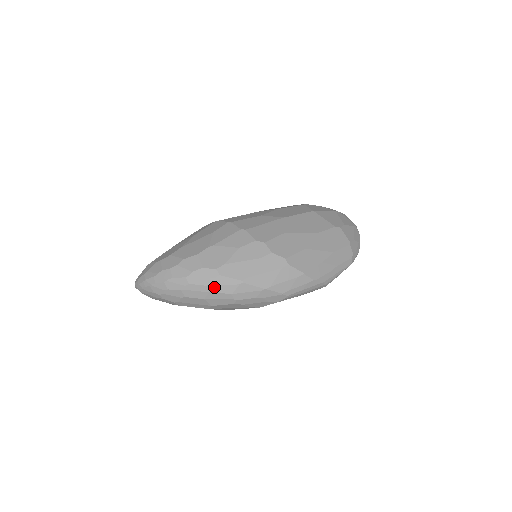
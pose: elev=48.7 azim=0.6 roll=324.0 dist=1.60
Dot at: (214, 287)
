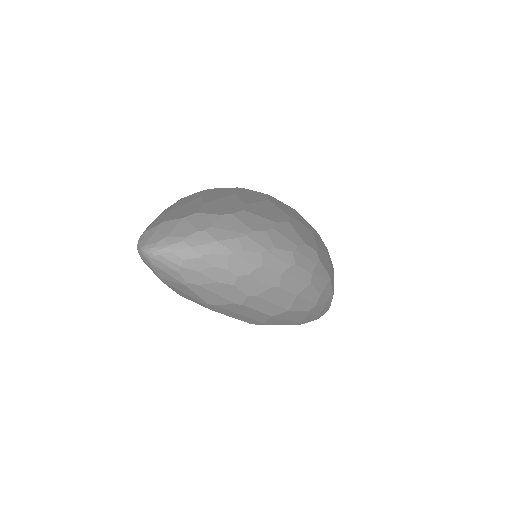
Dot at: (315, 278)
